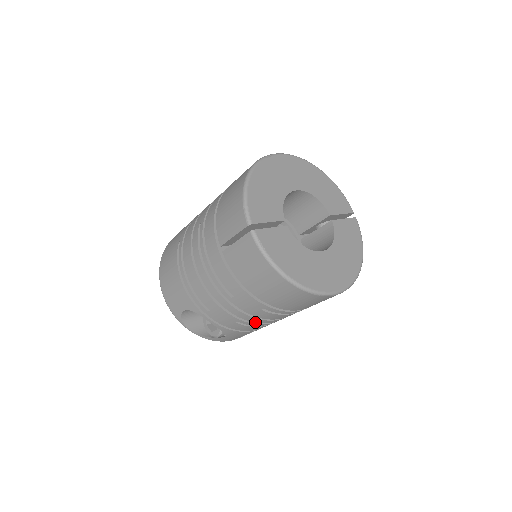
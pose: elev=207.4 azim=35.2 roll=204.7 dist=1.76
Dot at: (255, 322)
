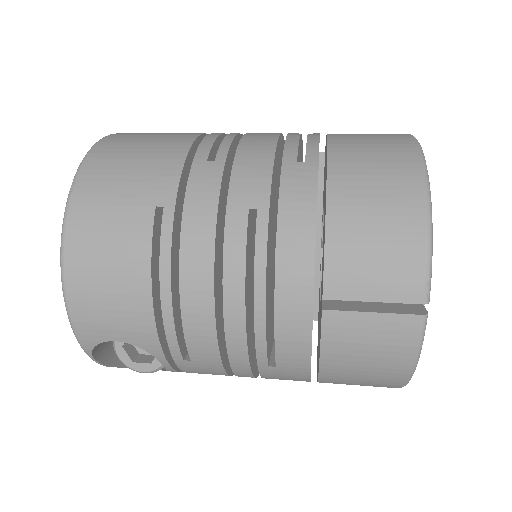
Dot at: occluded
